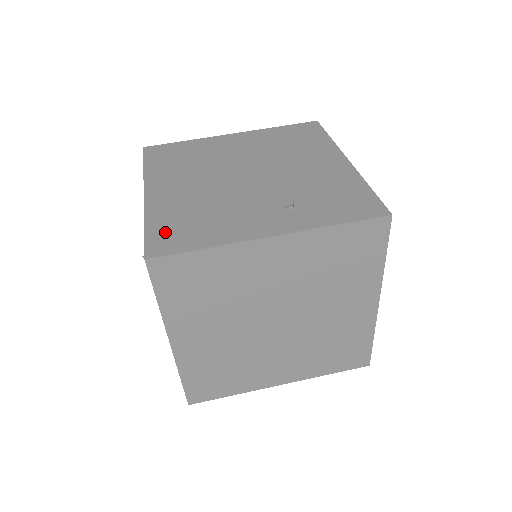
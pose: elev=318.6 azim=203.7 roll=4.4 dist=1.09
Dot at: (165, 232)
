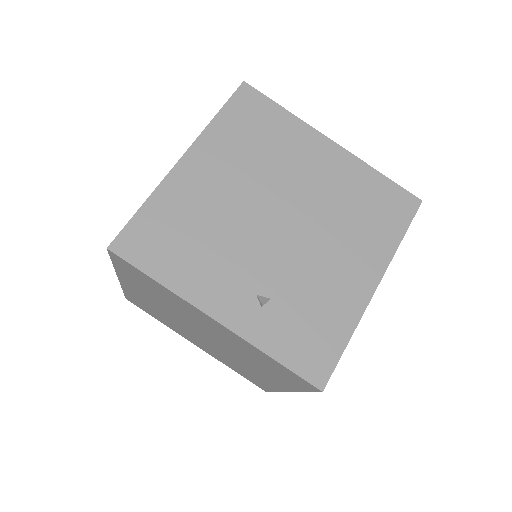
Dot at: (149, 230)
